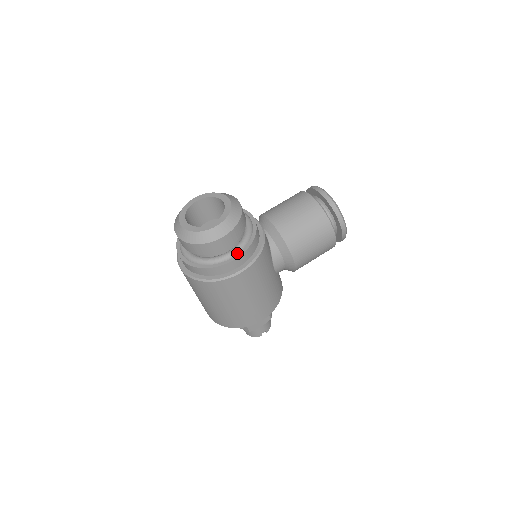
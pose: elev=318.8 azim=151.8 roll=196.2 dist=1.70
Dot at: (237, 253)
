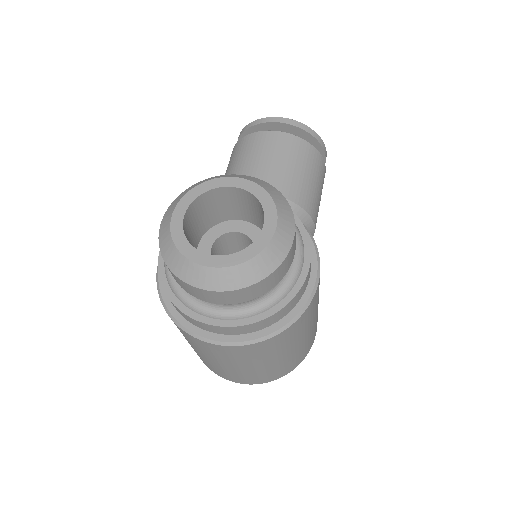
Dot at: (303, 253)
